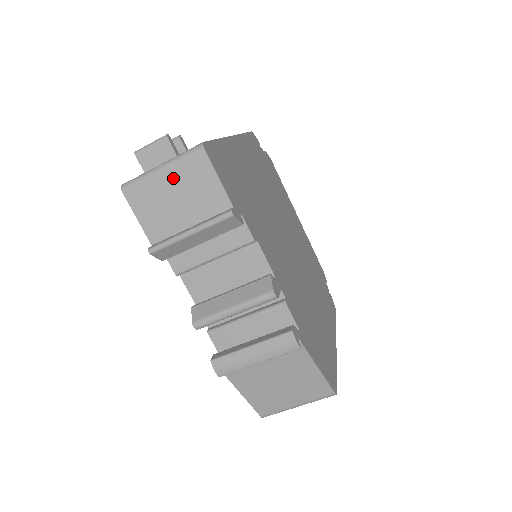
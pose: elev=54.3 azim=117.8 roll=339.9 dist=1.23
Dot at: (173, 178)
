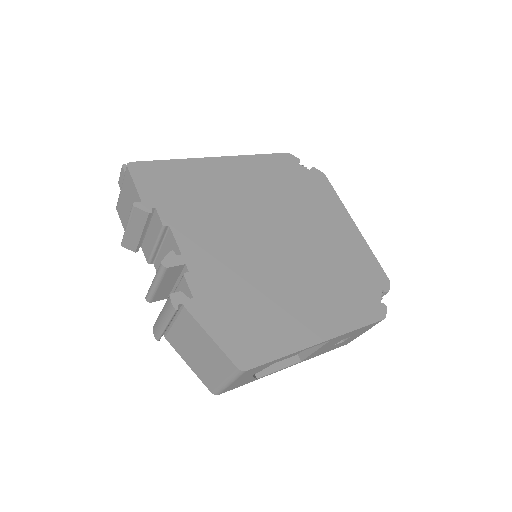
Dot at: (124, 191)
